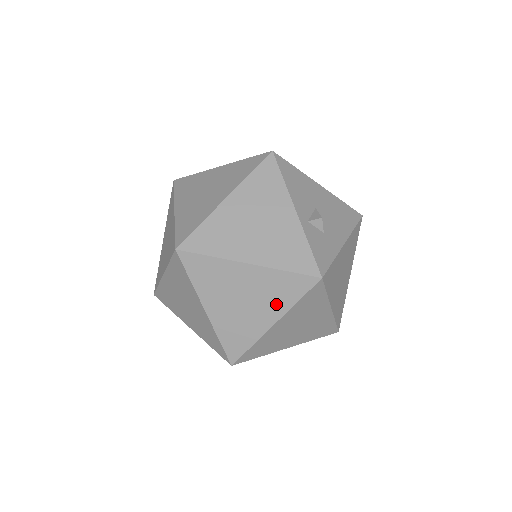
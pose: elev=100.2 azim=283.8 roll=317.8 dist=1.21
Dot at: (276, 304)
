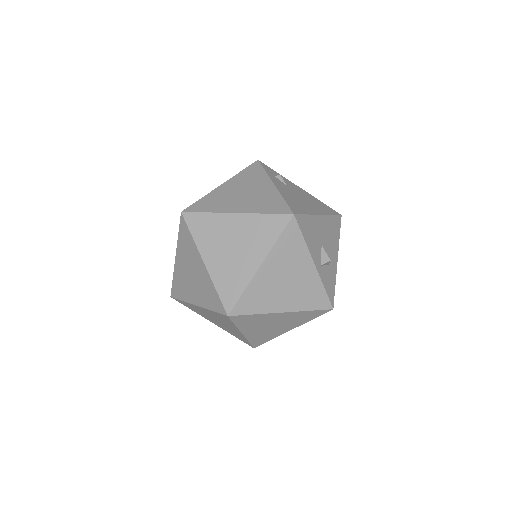
Dot at: (296, 323)
